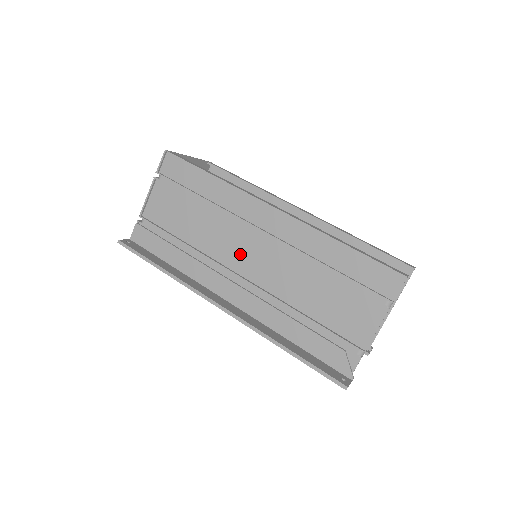
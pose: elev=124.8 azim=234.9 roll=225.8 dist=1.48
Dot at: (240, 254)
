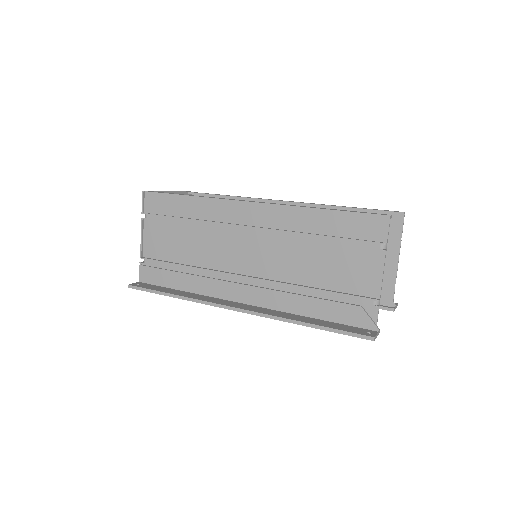
Dot at: (237, 256)
